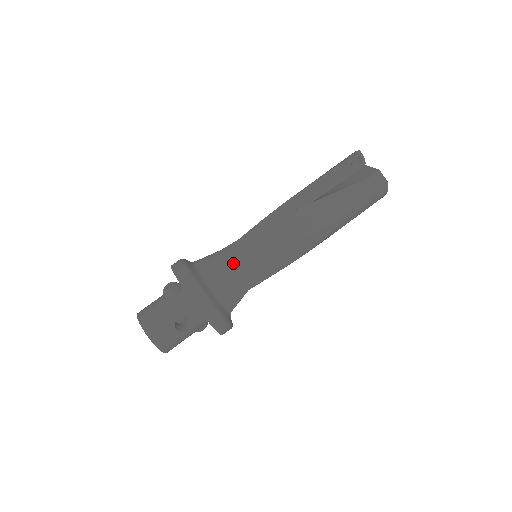
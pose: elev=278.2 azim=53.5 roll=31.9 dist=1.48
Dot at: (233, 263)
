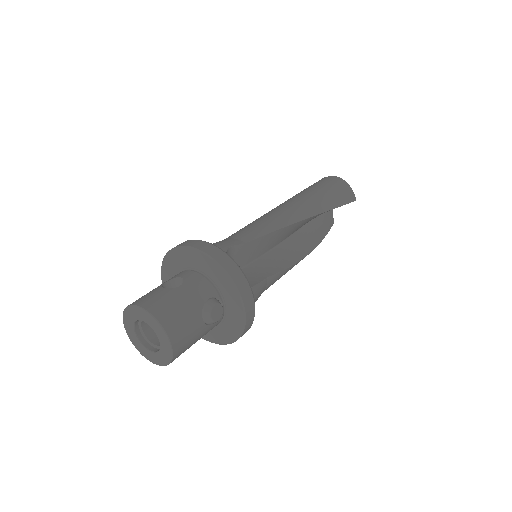
Dot at: occluded
